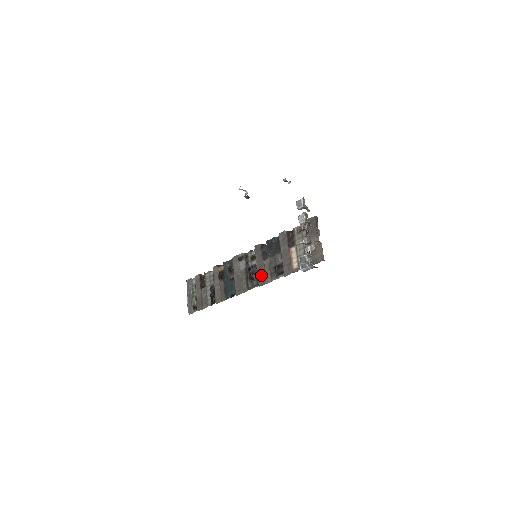
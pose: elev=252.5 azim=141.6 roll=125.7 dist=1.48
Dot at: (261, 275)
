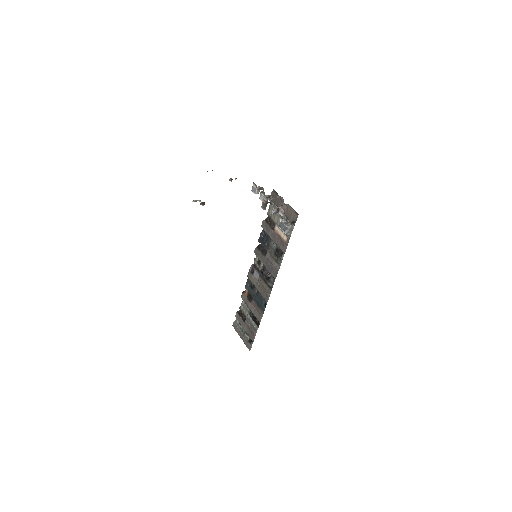
Dot at: (271, 269)
